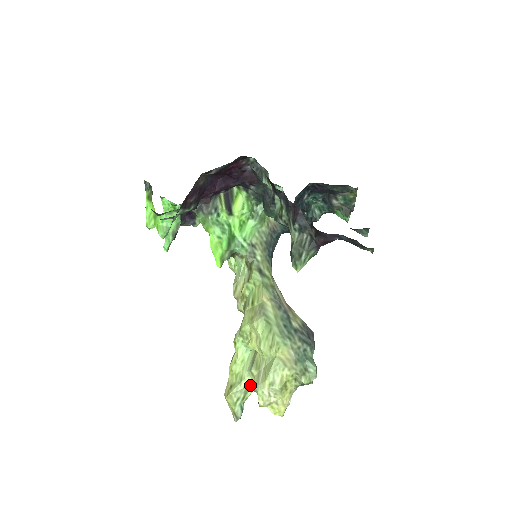
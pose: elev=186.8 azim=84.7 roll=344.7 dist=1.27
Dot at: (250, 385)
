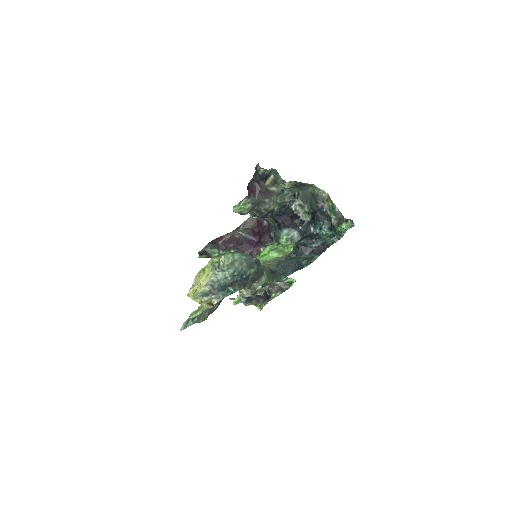
Dot at: occluded
